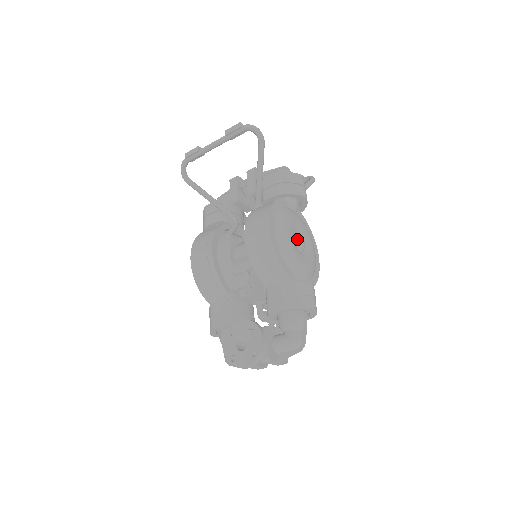
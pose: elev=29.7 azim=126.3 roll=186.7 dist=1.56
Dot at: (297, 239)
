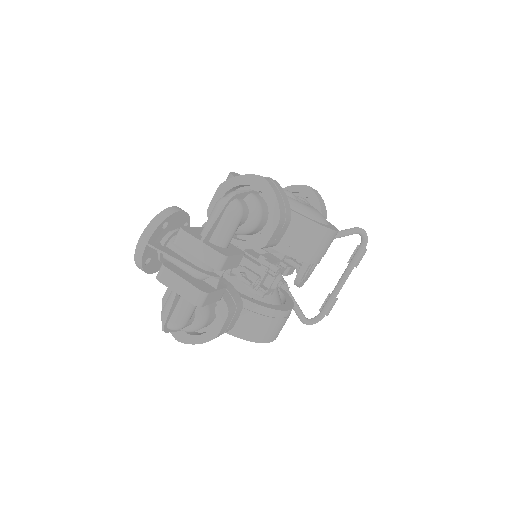
Dot at: occluded
